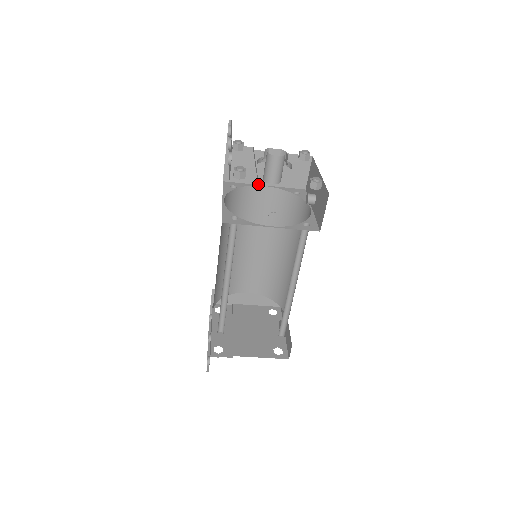
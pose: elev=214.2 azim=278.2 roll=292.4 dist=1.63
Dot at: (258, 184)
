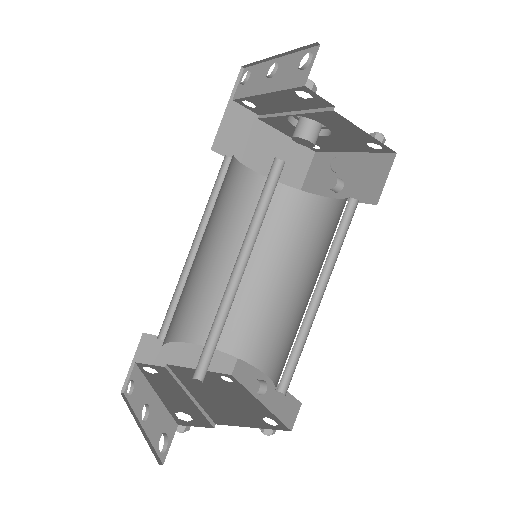
Dot at: (332, 108)
